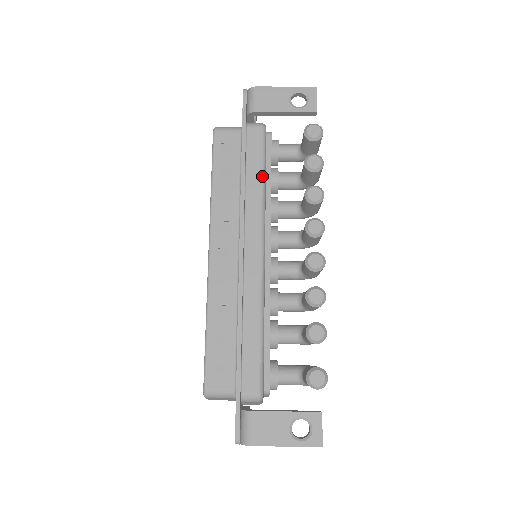
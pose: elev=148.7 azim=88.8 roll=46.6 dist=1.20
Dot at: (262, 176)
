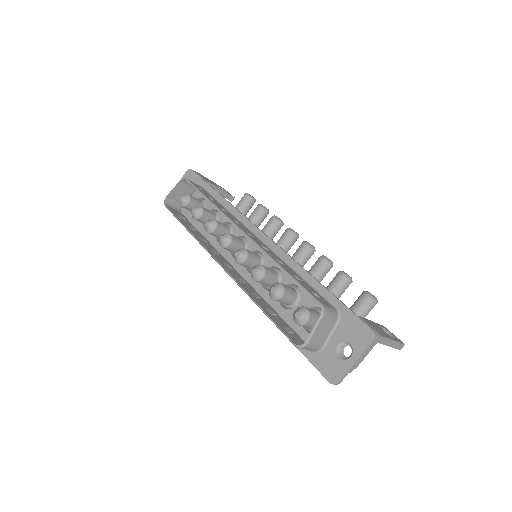
Dot at: occluded
